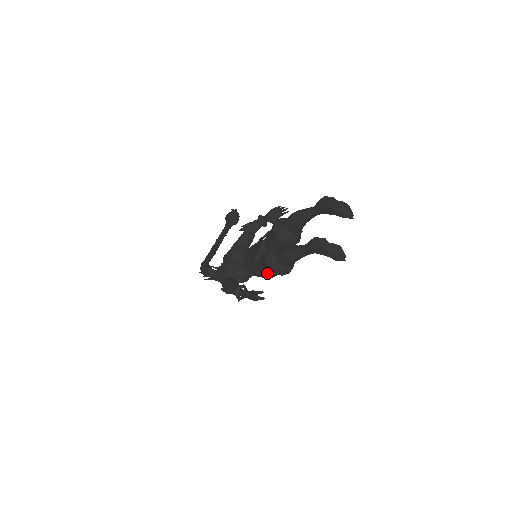
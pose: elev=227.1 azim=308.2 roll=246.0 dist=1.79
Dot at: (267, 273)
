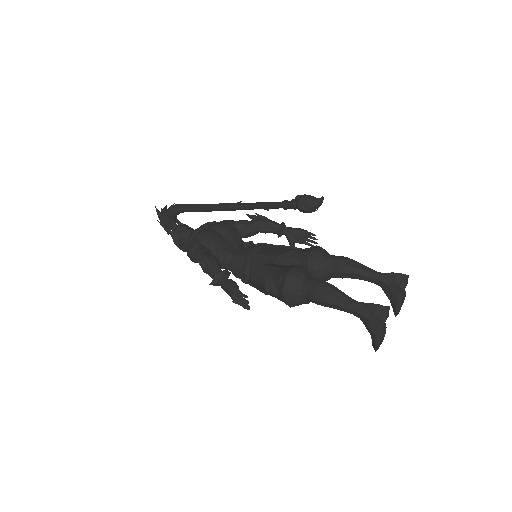
Dot at: (273, 287)
